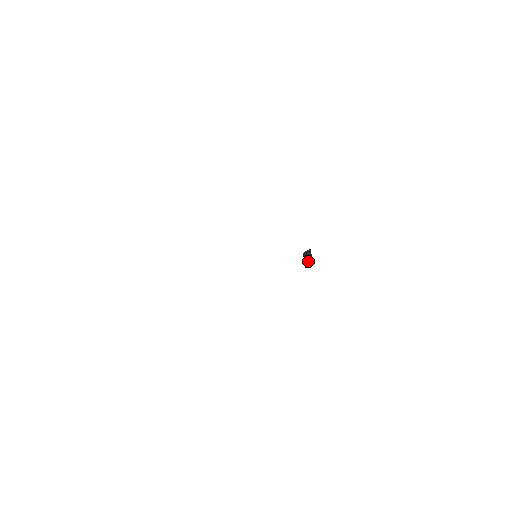
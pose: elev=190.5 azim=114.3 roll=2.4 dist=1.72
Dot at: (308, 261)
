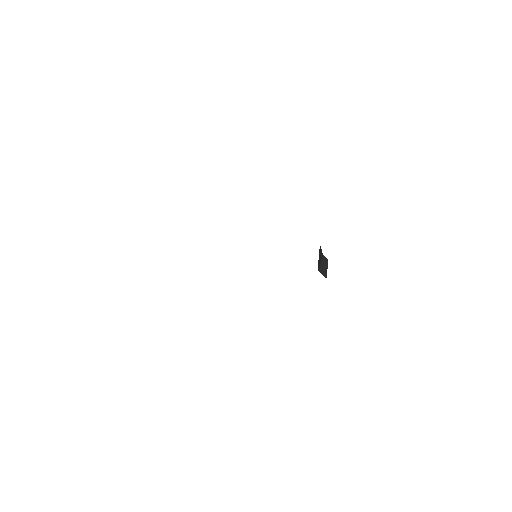
Dot at: (322, 269)
